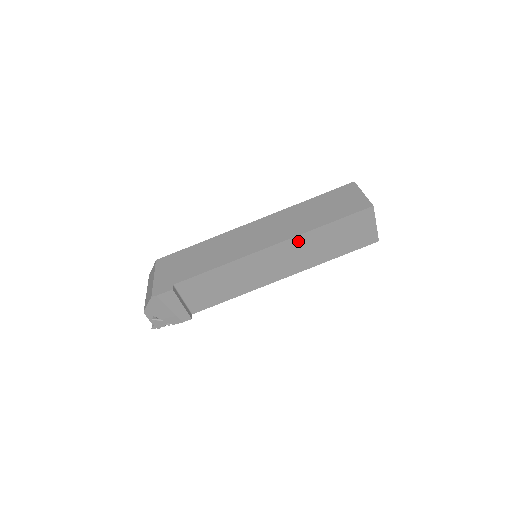
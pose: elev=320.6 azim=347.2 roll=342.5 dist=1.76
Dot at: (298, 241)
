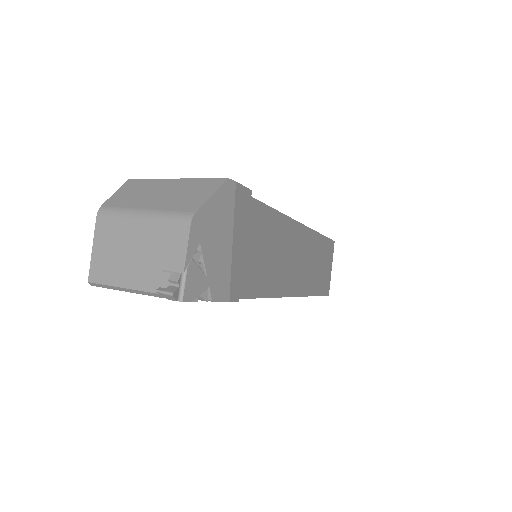
Dot at: (311, 239)
